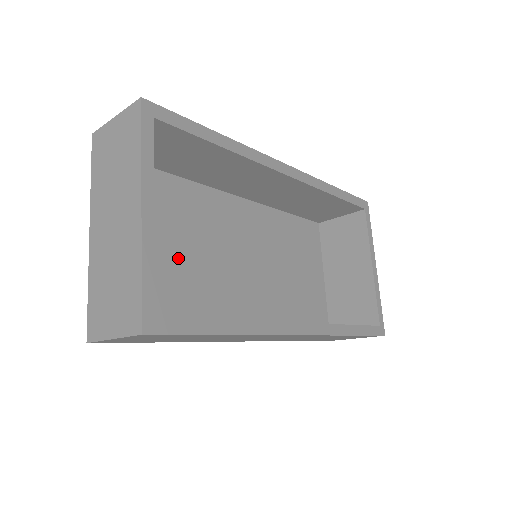
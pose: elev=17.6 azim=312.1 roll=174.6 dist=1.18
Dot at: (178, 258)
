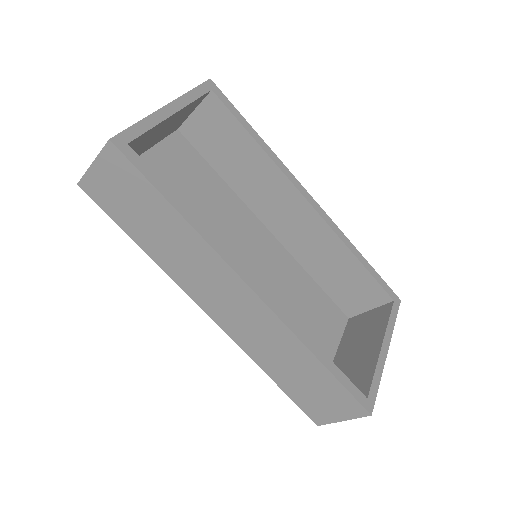
Dot at: occluded
